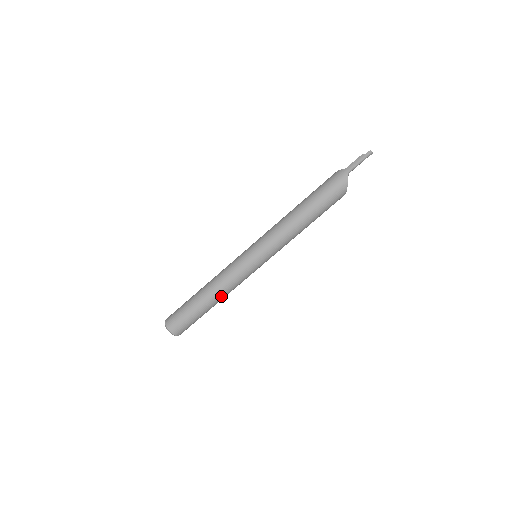
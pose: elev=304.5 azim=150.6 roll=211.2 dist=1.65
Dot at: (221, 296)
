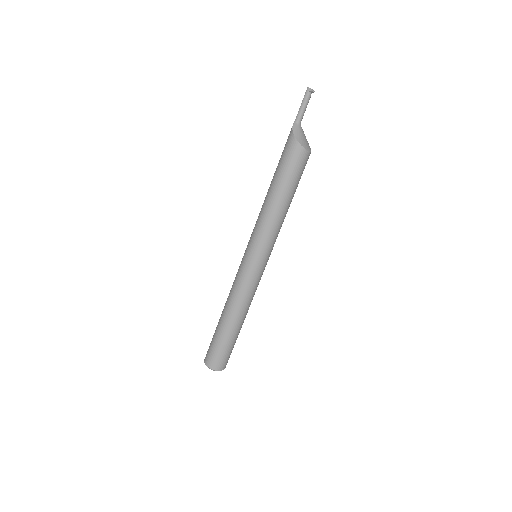
Dot at: (229, 307)
